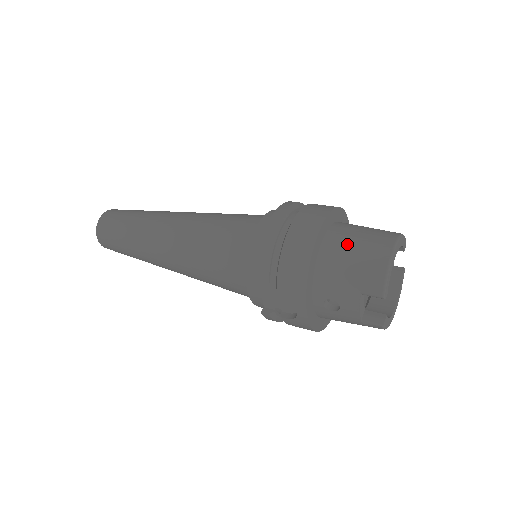
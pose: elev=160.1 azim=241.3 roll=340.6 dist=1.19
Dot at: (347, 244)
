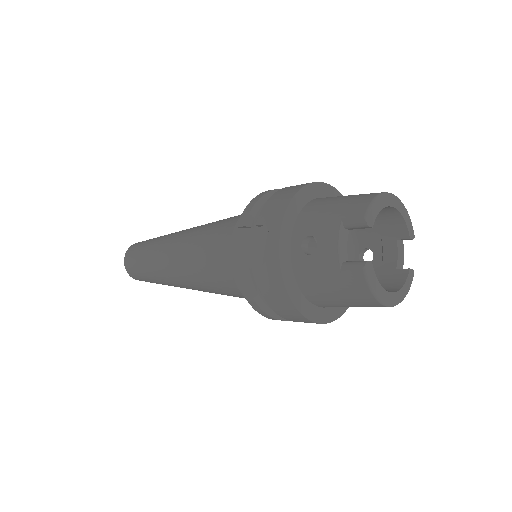
Dot at: (340, 196)
